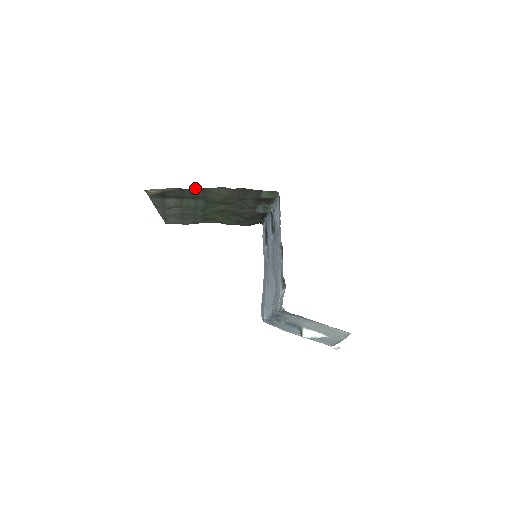
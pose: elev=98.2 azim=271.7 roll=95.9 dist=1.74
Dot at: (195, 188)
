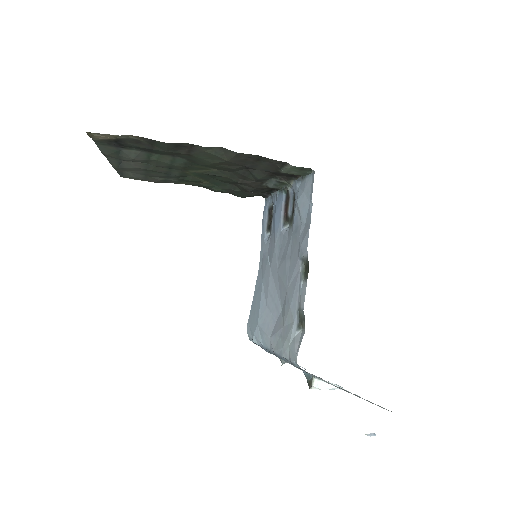
Dot at: occluded
